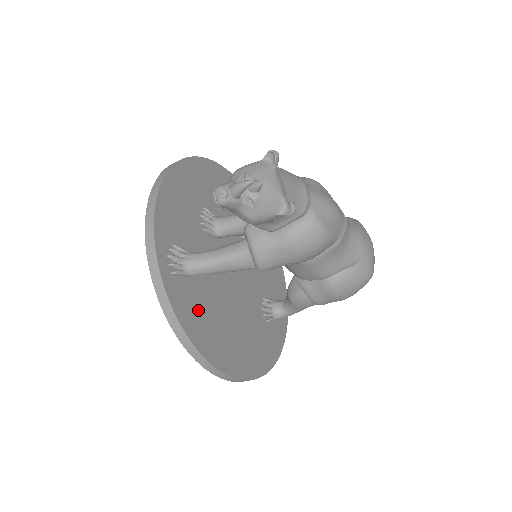
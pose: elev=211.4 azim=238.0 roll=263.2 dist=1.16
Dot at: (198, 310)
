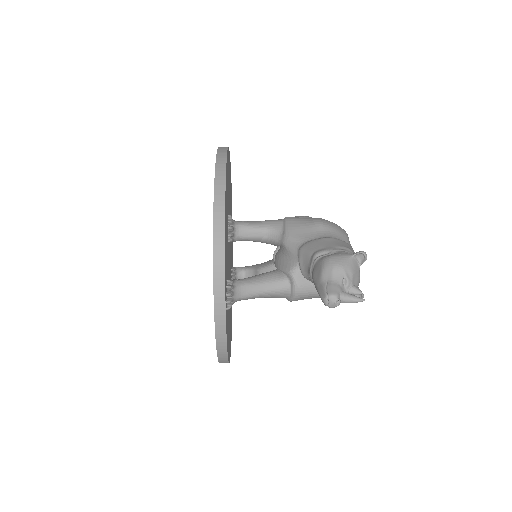
Dot at: occluded
